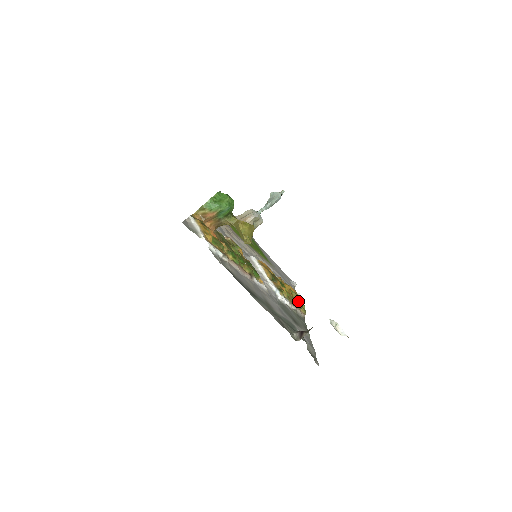
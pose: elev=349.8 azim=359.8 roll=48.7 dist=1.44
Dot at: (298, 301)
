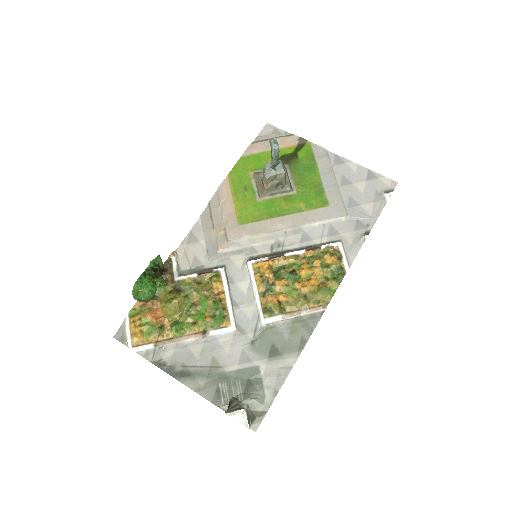
Dot at: (318, 290)
